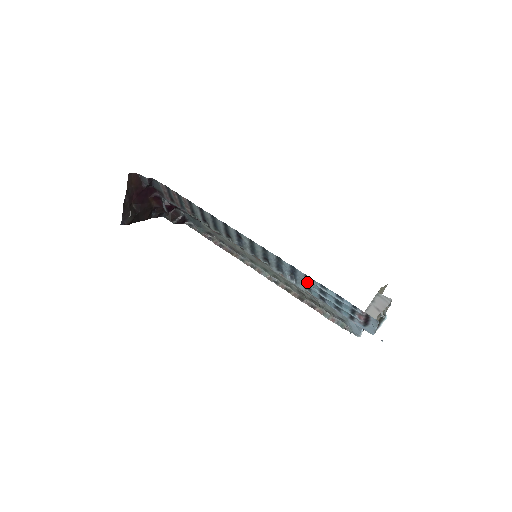
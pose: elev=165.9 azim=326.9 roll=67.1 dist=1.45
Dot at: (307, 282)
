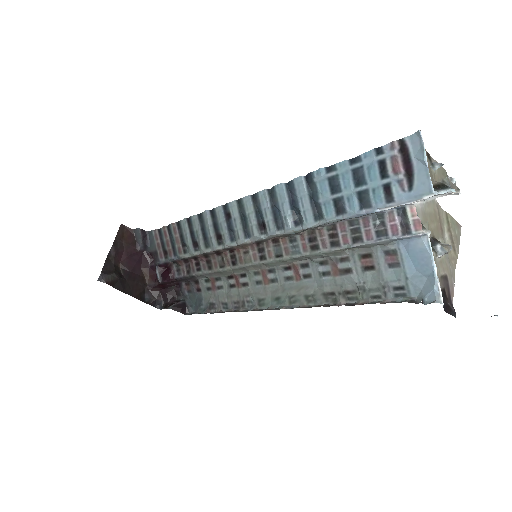
Dot at: (312, 196)
